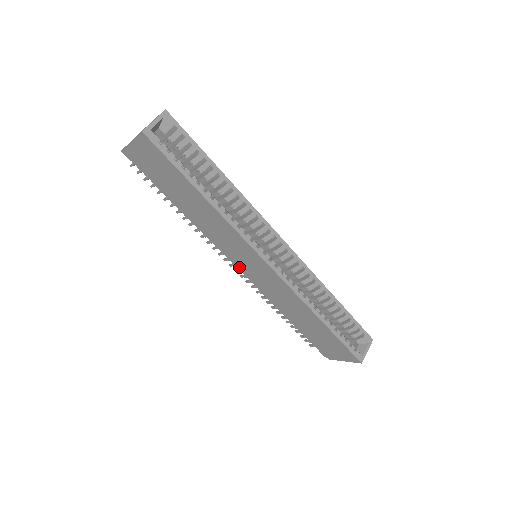
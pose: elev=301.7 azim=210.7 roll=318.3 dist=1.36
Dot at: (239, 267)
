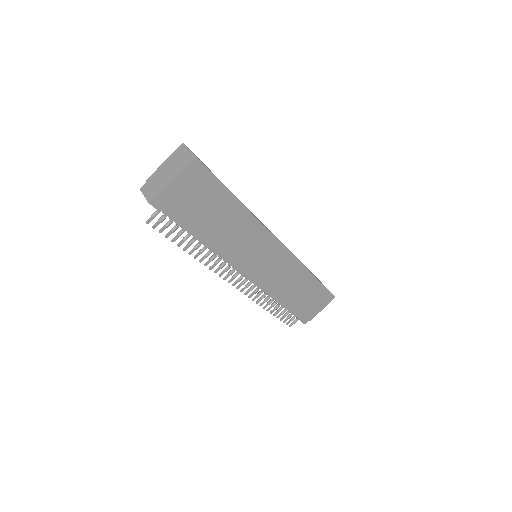
Dot at: (252, 272)
